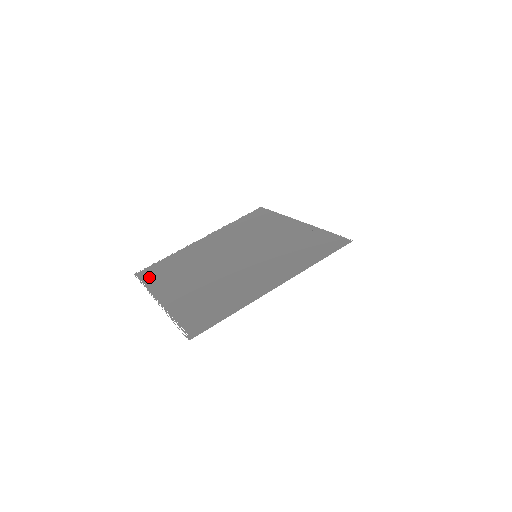
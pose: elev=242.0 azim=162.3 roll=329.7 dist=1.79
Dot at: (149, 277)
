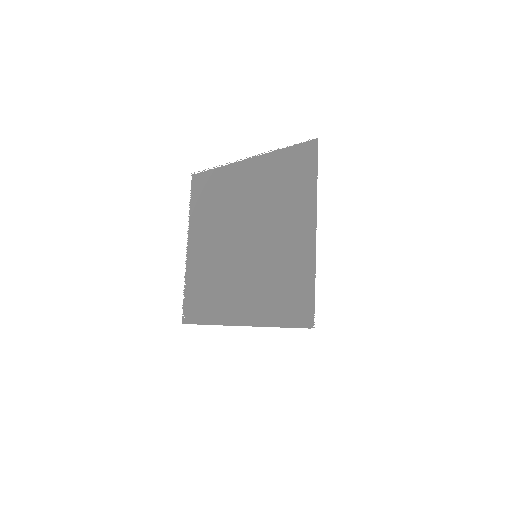
Dot at: (196, 196)
